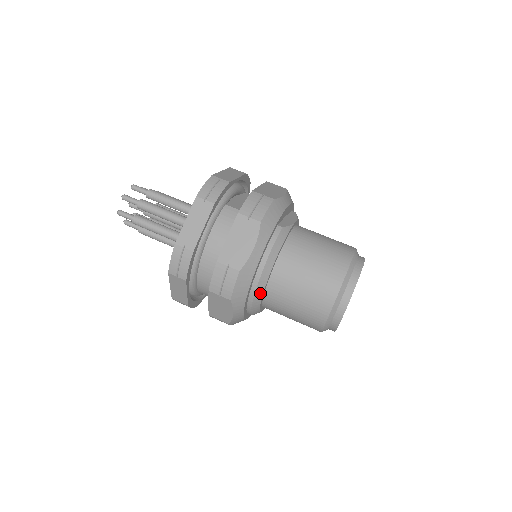
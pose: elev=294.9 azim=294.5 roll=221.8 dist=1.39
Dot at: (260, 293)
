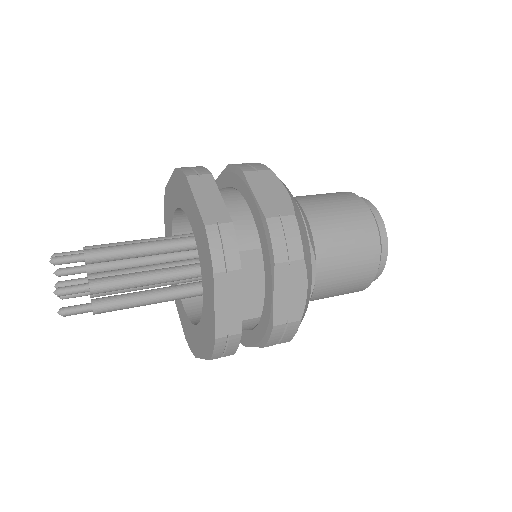
Dot at: occluded
